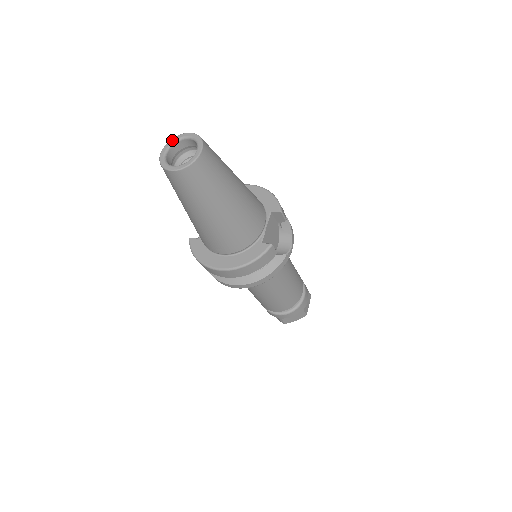
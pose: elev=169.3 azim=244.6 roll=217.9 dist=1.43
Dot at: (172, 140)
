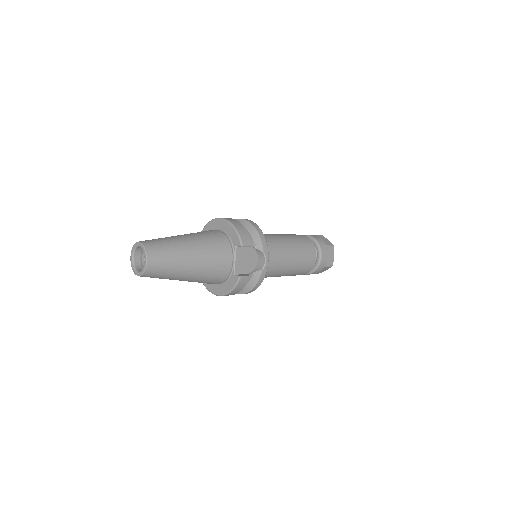
Dot at: (133, 248)
